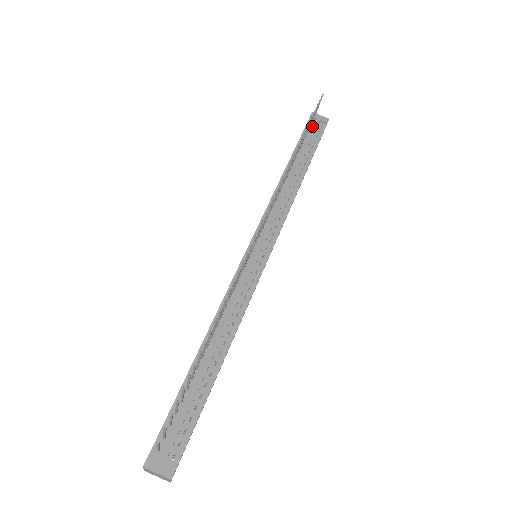
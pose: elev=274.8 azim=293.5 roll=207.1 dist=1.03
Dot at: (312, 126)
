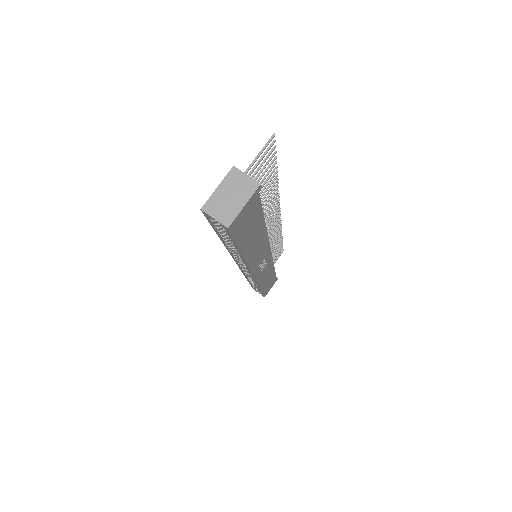
Dot at: occluded
